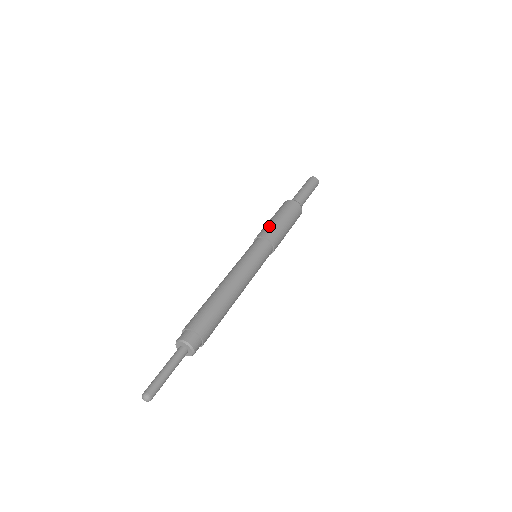
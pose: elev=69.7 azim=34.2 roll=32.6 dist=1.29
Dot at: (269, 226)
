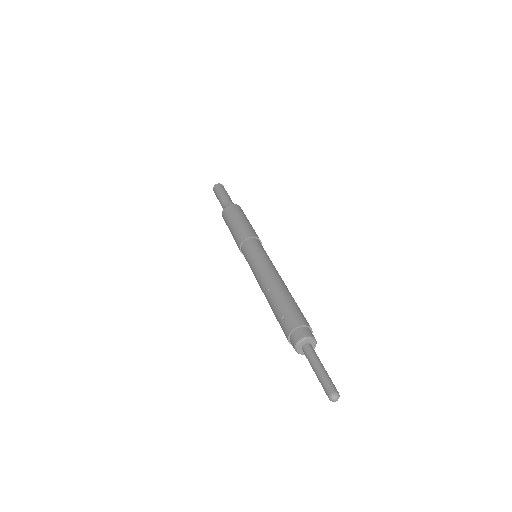
Dot at: (240, 229)
